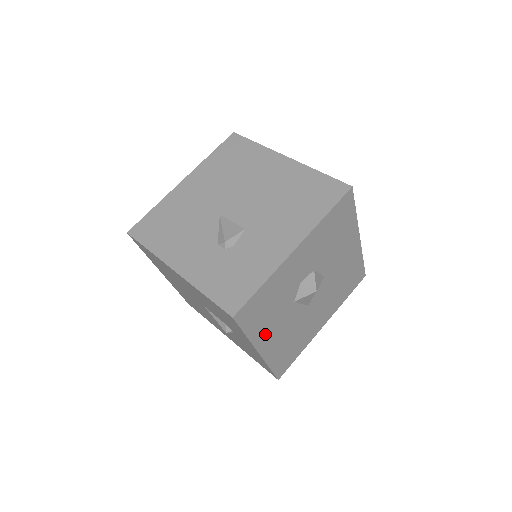
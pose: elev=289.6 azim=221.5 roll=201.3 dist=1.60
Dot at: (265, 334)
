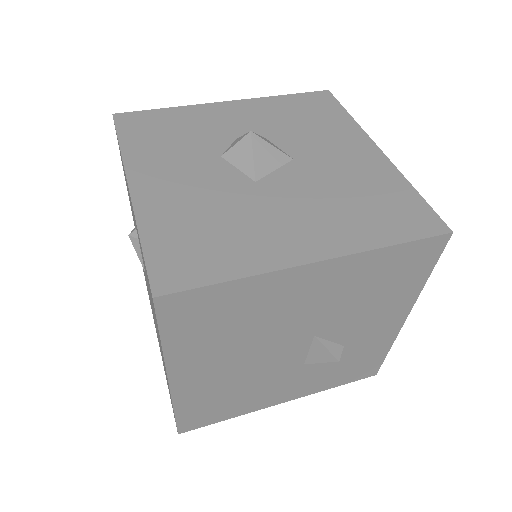
Dot at: (152, 166)
